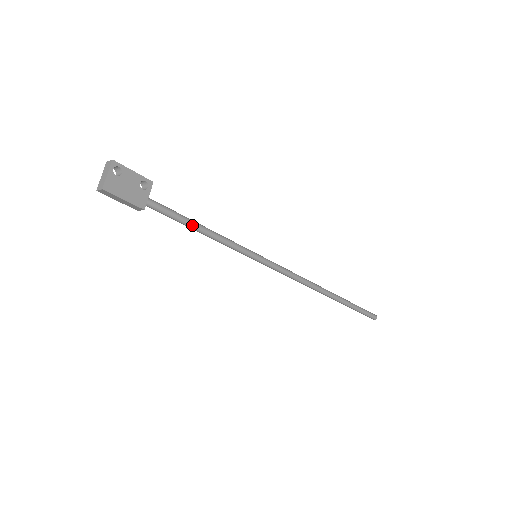
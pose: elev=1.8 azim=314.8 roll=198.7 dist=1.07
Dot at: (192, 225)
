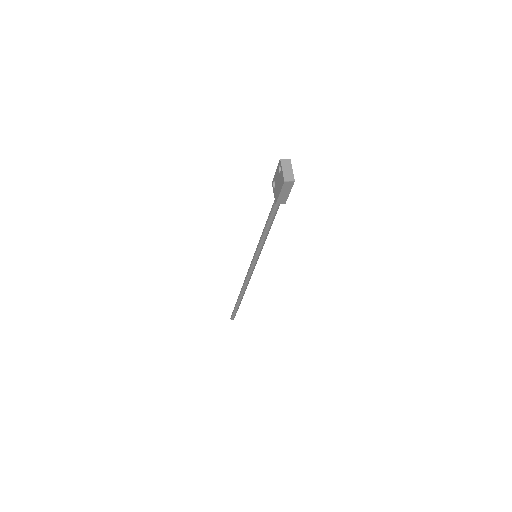
Dot at: occluded
